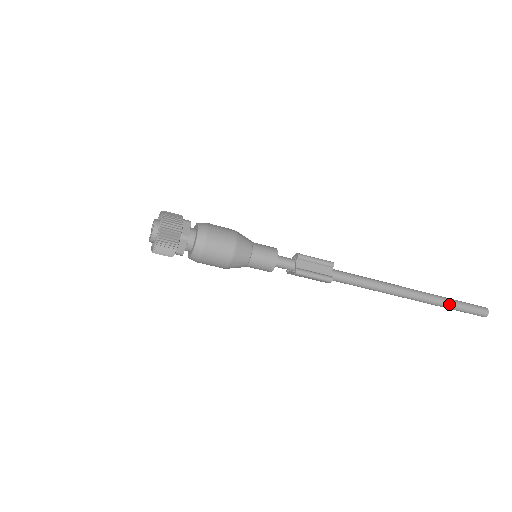
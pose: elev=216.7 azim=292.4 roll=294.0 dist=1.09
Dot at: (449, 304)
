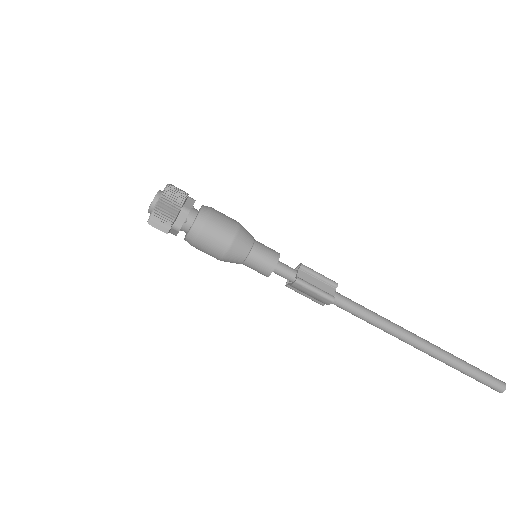
Dot at: (461, 365)
